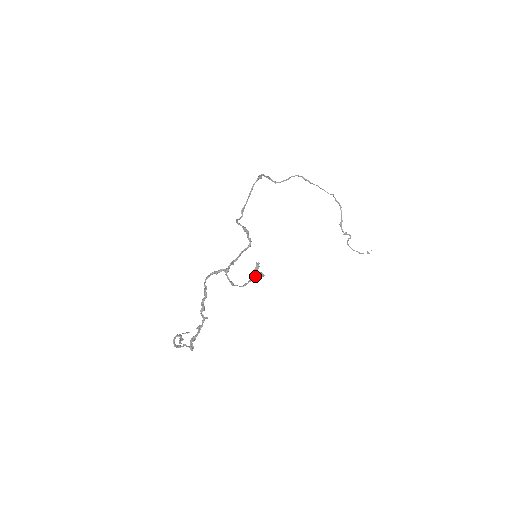
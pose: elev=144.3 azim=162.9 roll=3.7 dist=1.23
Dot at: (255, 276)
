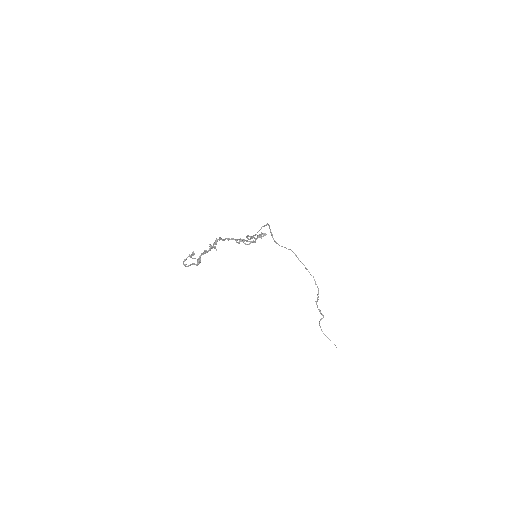
Dot at: (259, 235)
